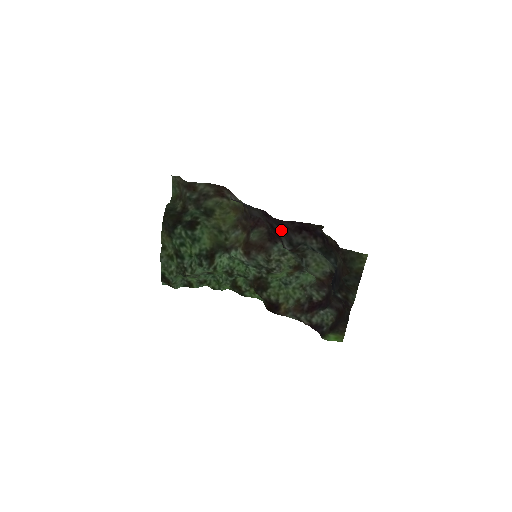
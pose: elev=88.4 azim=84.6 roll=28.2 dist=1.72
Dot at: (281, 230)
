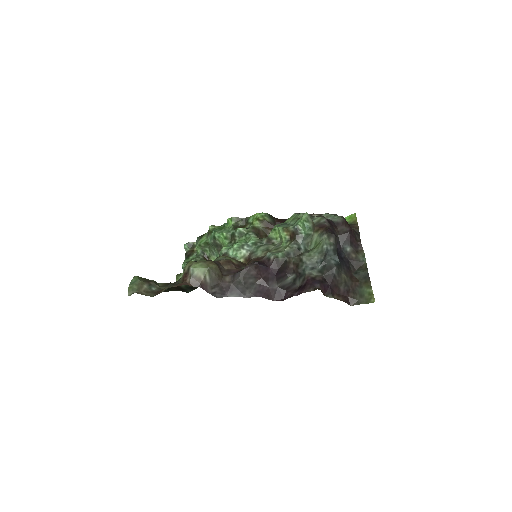
Dot at: (281, 287)
